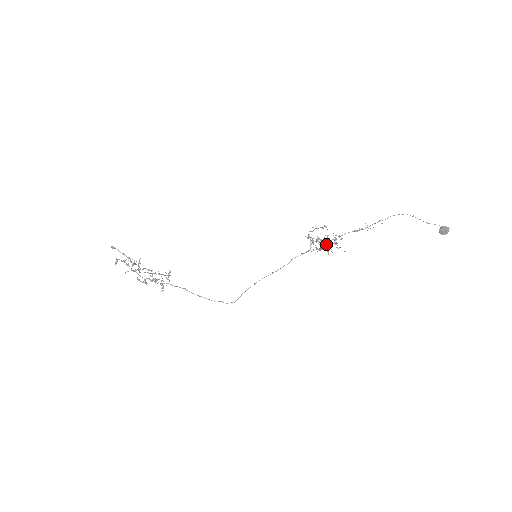
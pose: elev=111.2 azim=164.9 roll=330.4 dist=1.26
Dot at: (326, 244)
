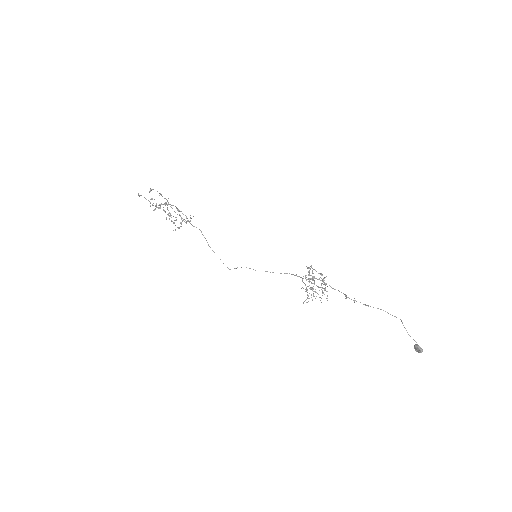
Dot at: (313, 289)
